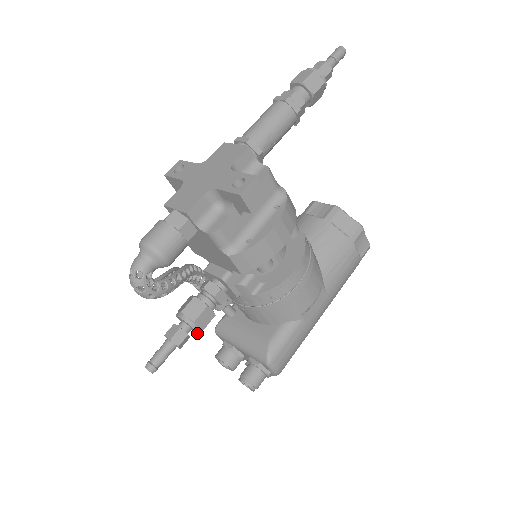
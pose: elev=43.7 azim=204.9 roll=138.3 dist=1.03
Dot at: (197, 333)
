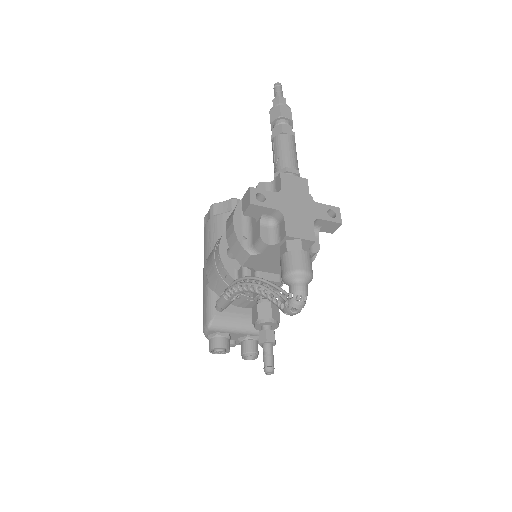
Dot at: occluded
